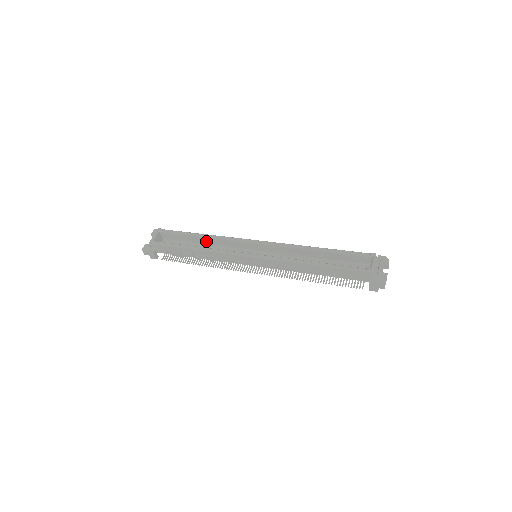
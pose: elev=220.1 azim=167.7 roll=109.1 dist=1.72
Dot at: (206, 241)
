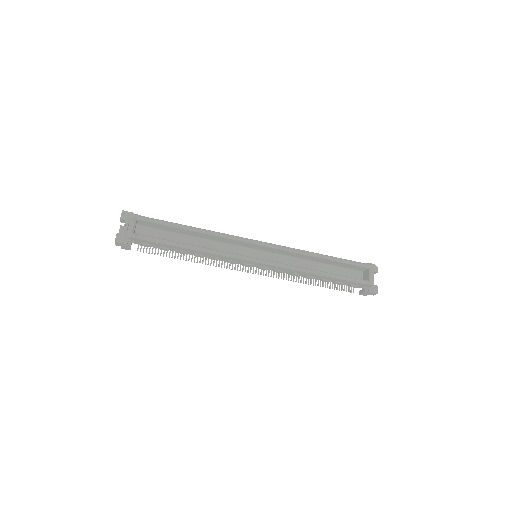
Dot at: (198, 235)
